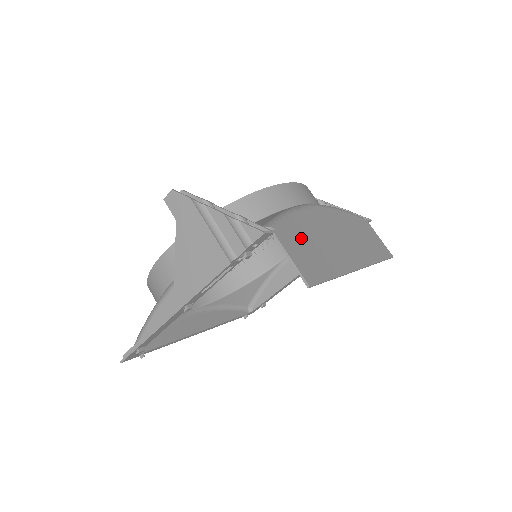
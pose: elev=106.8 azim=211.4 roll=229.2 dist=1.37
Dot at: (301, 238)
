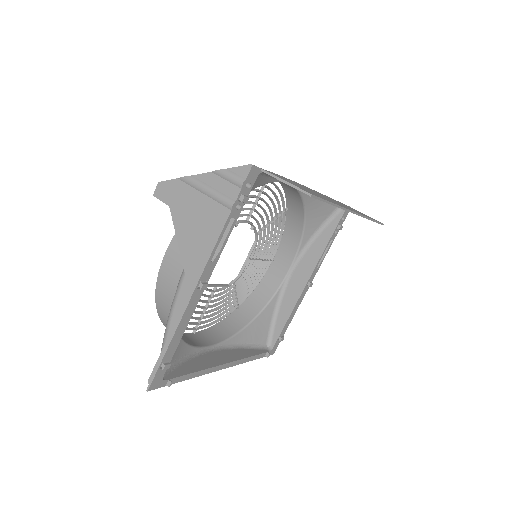
Dot at: (289, 181)
